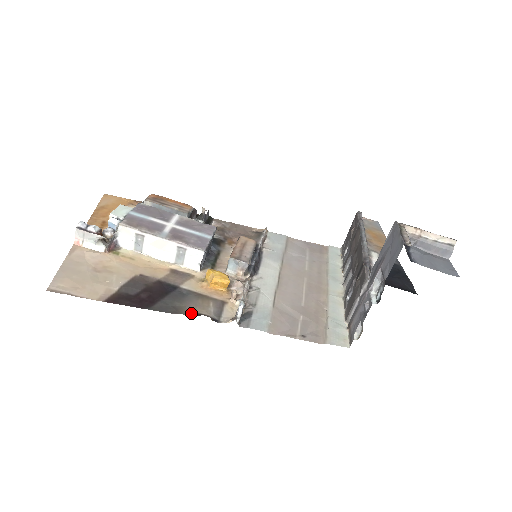
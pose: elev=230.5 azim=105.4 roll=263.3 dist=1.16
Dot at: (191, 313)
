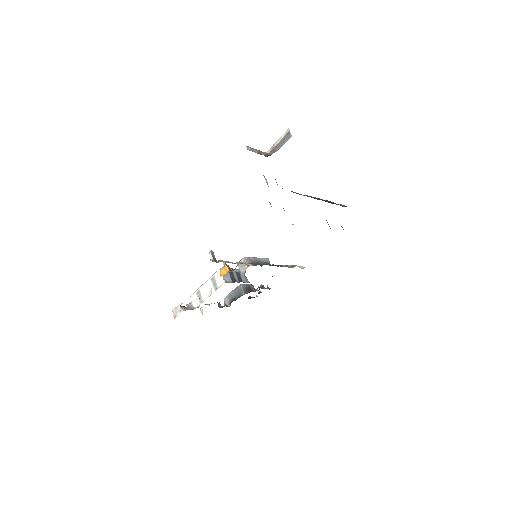
Dot at: occluded
